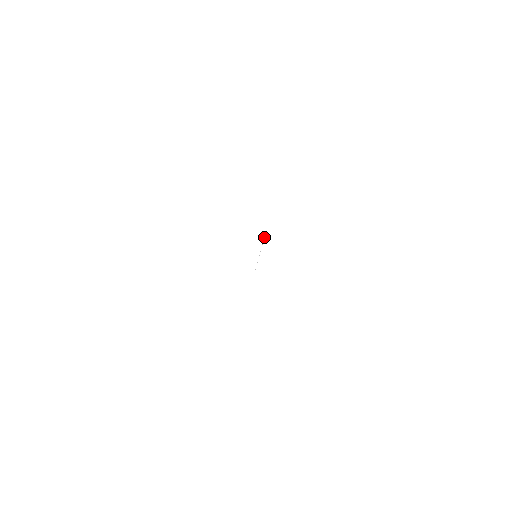
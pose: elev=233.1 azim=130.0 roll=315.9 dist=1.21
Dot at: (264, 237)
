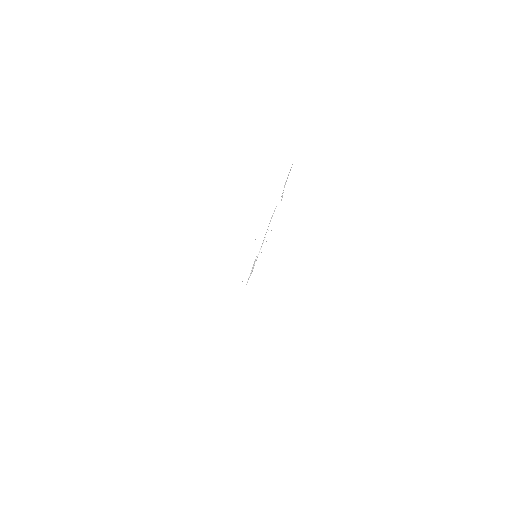
Dot at: occluded
